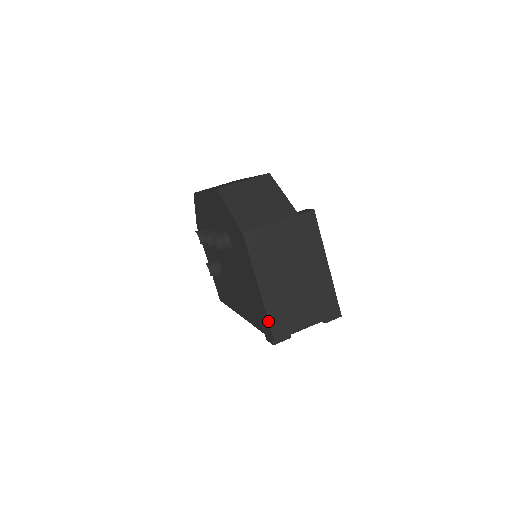
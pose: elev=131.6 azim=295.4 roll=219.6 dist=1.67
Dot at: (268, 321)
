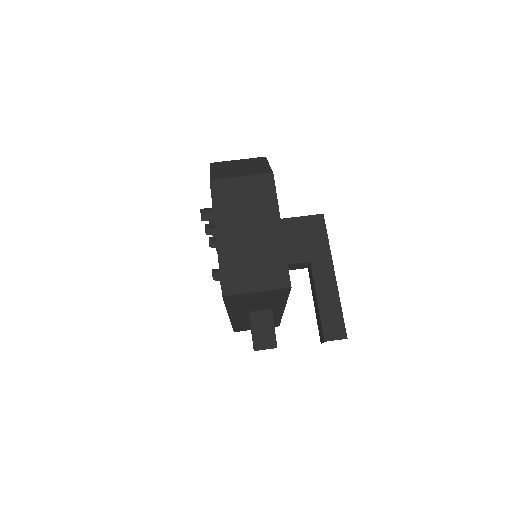
Dot at: occluded
